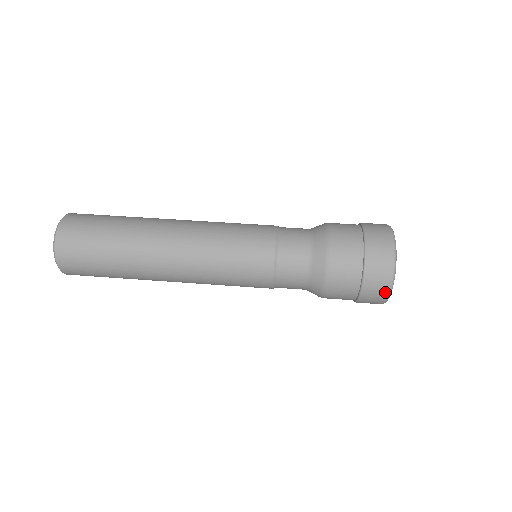
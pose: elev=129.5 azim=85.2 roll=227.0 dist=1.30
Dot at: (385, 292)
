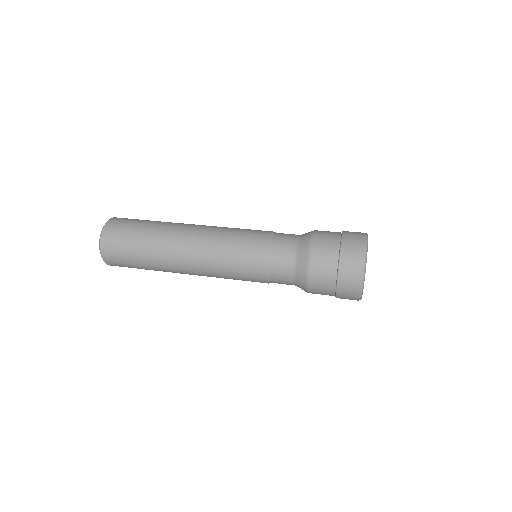
Dot at: (357, 286)
